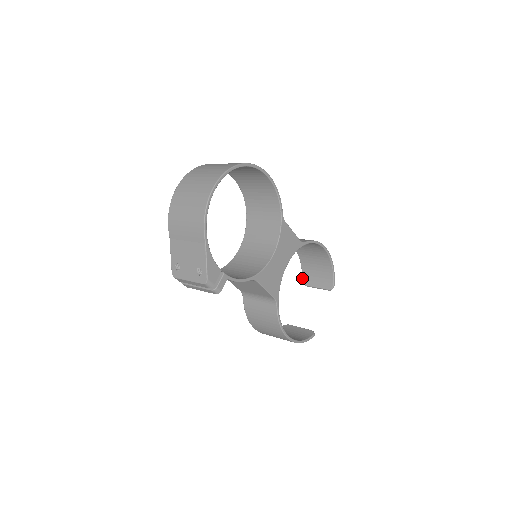
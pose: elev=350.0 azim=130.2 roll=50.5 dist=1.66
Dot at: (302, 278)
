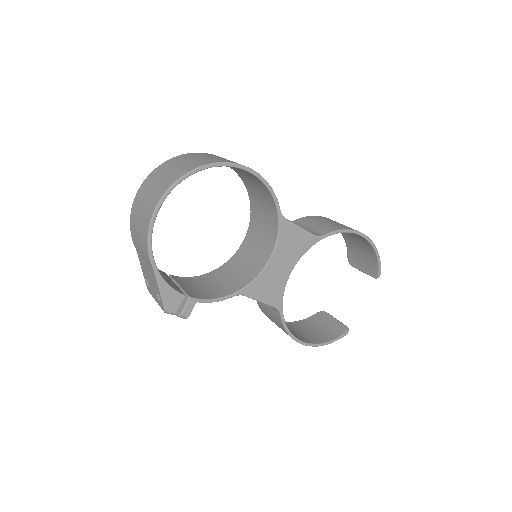
Dot at: (347, 256)
